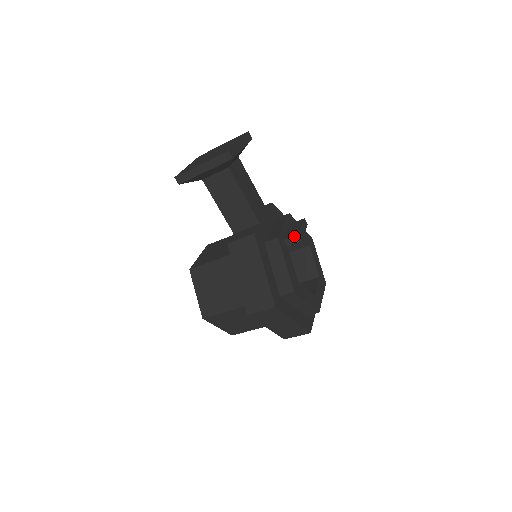
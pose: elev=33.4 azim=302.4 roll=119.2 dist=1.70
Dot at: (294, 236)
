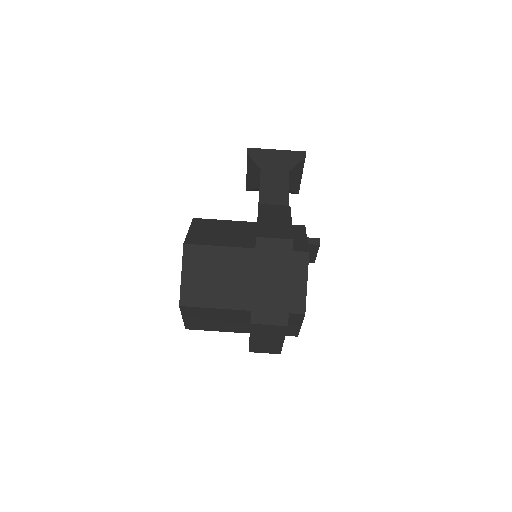
Dot at: (315, 238)
